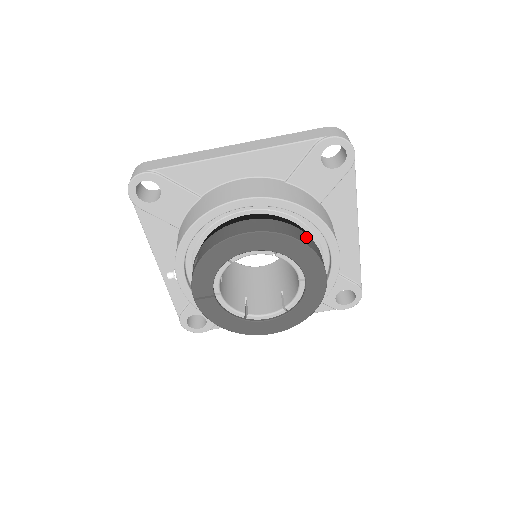
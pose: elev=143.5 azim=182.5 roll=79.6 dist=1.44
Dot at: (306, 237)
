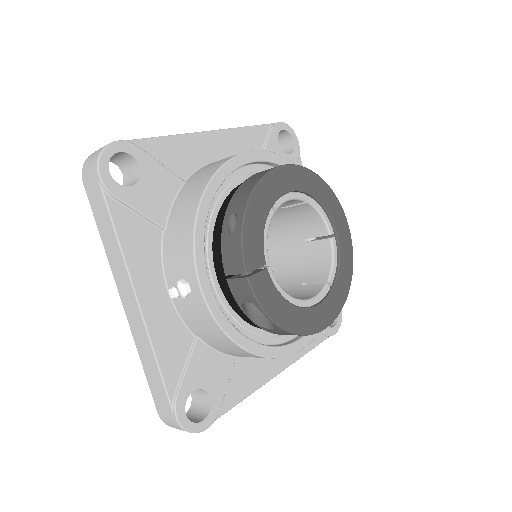
Dot at: occluded
